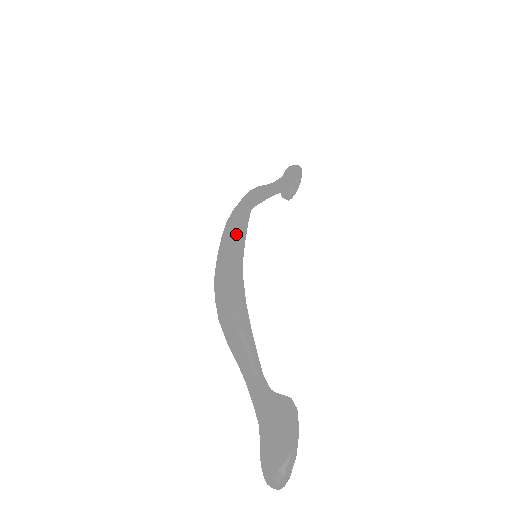
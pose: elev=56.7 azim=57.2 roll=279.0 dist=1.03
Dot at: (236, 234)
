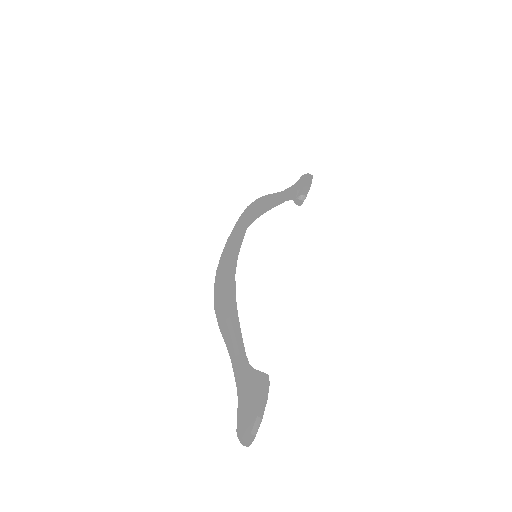
Dot at: (235, 237)
